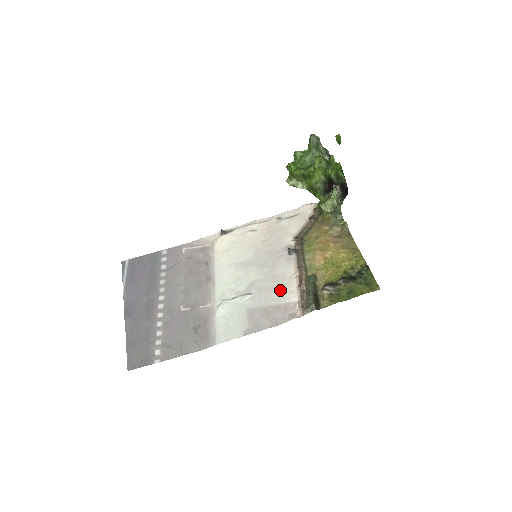
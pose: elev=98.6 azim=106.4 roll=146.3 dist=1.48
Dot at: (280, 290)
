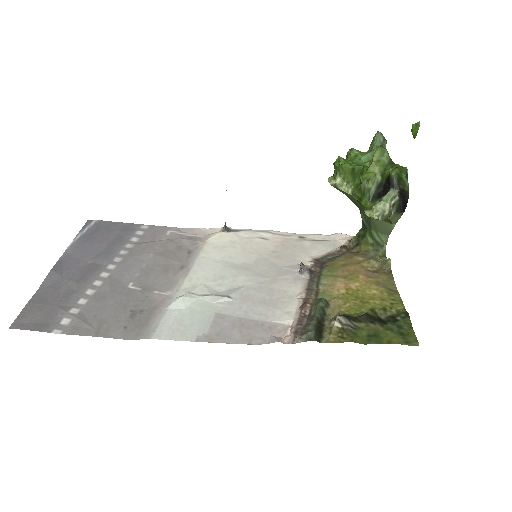
Dot at: (272, 306)
